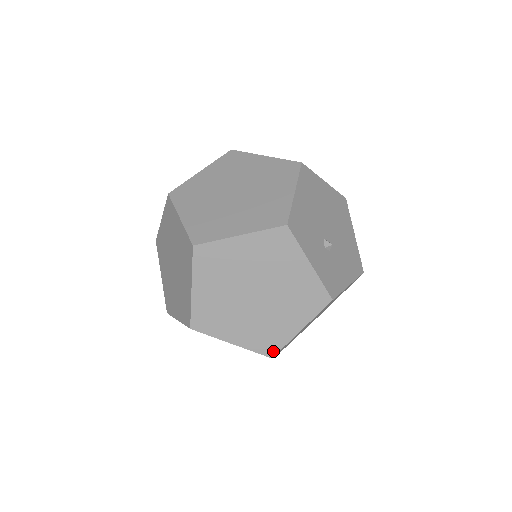
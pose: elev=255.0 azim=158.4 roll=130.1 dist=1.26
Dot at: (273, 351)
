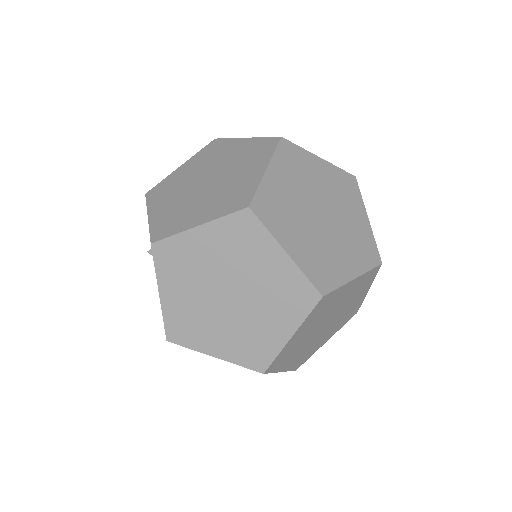
Dot at: (301, 364)
